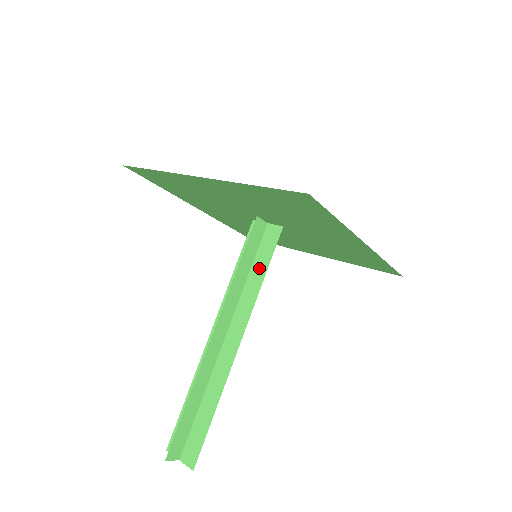
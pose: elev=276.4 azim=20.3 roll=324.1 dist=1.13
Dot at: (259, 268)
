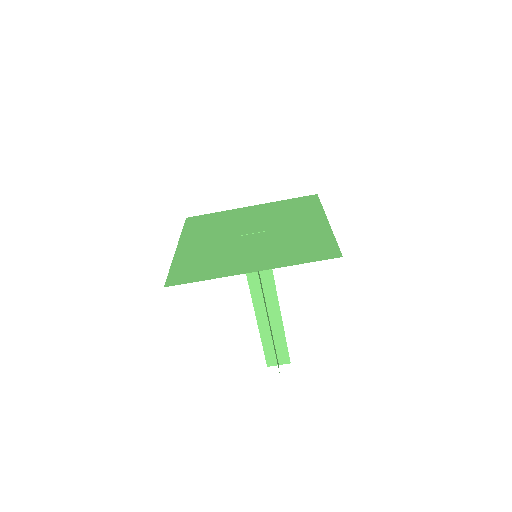
Dot at: occluded
